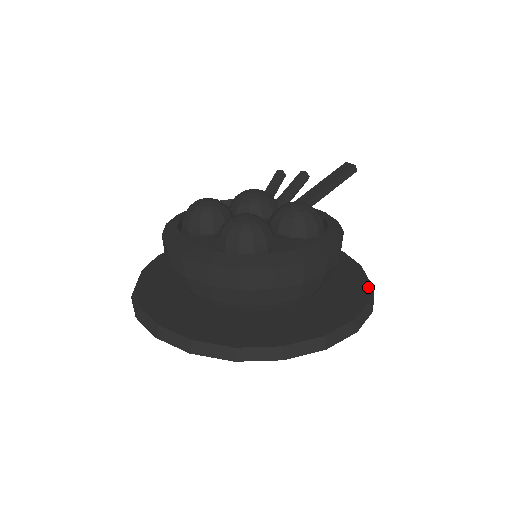
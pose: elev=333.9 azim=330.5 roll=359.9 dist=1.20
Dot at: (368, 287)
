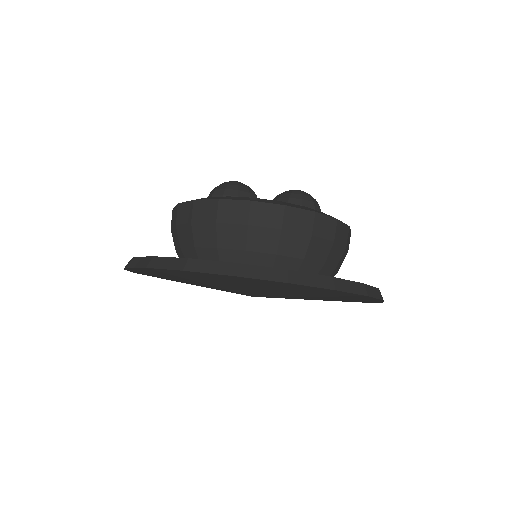
Dot at: occluded
